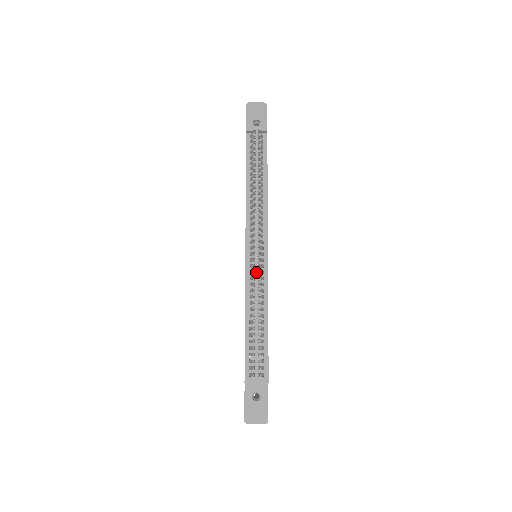
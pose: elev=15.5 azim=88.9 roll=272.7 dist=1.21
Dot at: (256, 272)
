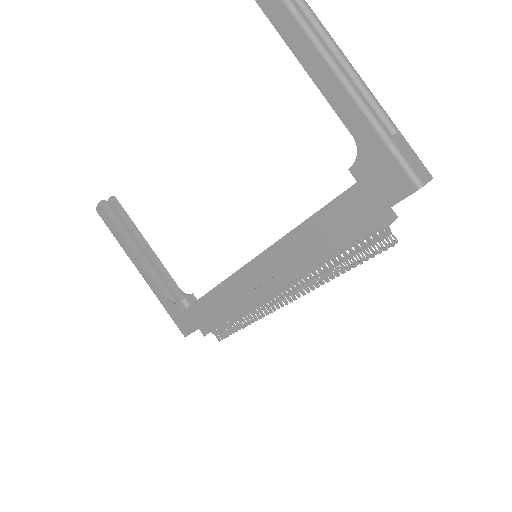
Dot at: (264, 300)
